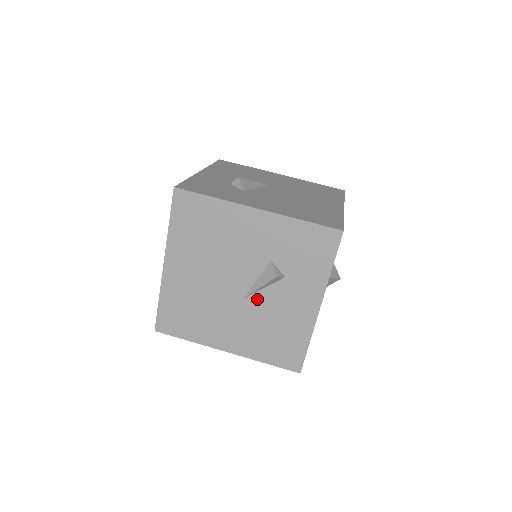
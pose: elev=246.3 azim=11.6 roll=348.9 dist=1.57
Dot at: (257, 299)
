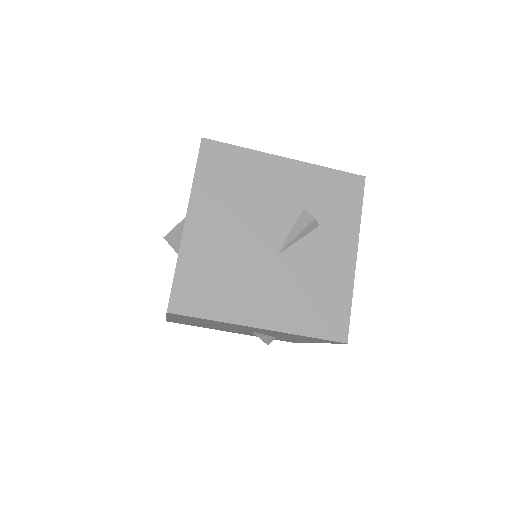
Dot at: (292, 254)
